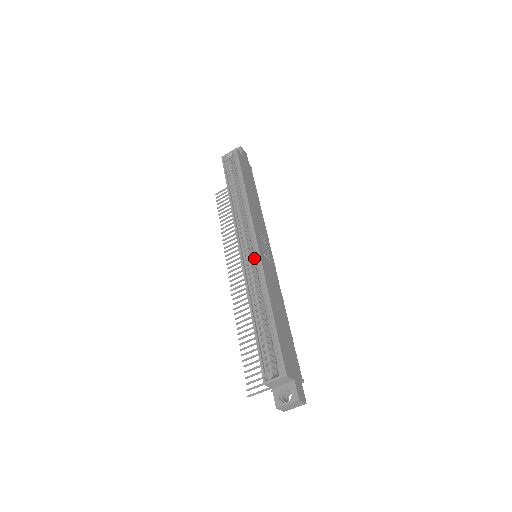
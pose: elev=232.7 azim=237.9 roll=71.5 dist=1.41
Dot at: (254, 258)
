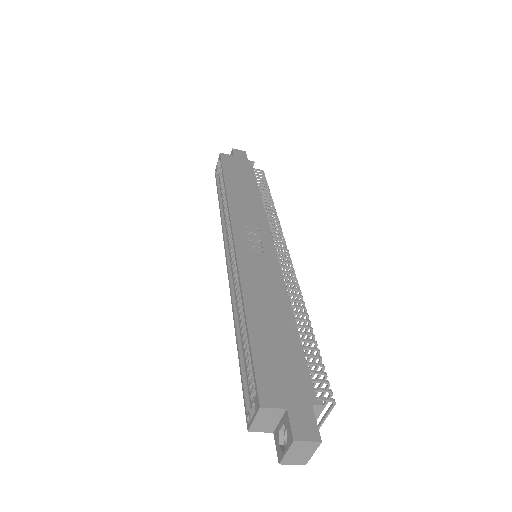
Dot at: occluded
